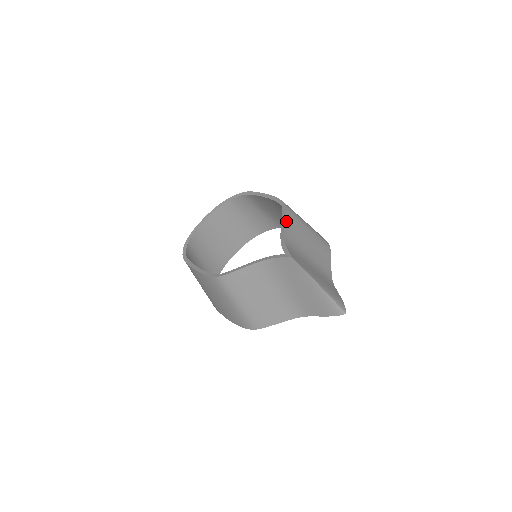
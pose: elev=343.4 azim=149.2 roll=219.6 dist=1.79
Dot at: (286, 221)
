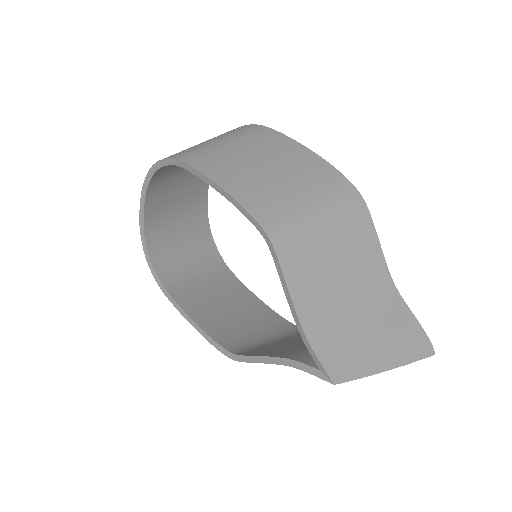
Dot at: (289, 283)
